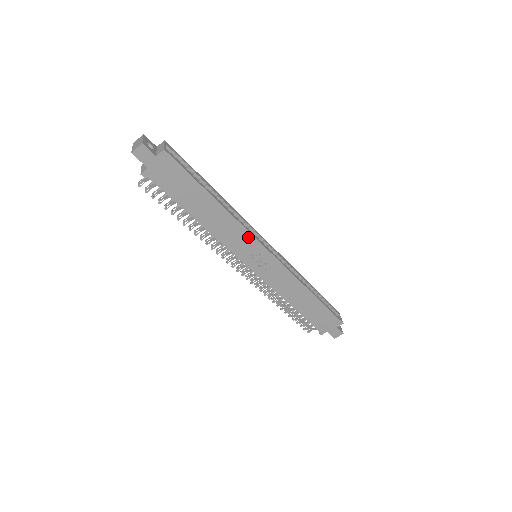
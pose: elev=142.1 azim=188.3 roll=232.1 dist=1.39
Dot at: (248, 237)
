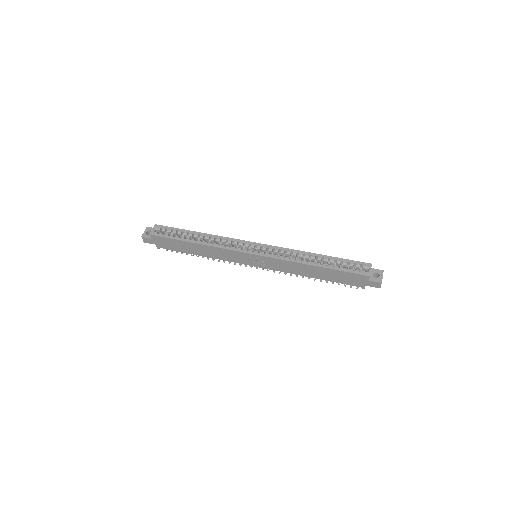
Dot at: (231, 252)
